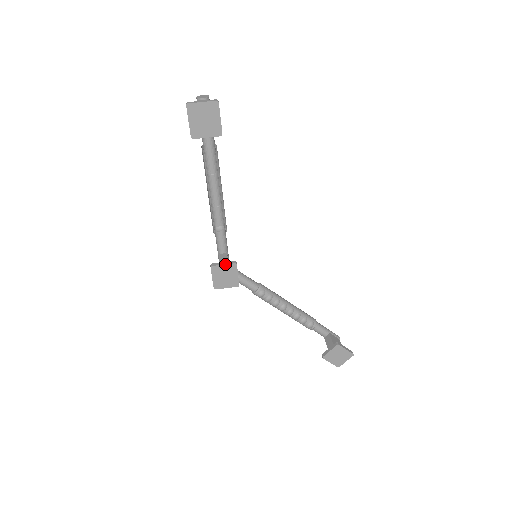
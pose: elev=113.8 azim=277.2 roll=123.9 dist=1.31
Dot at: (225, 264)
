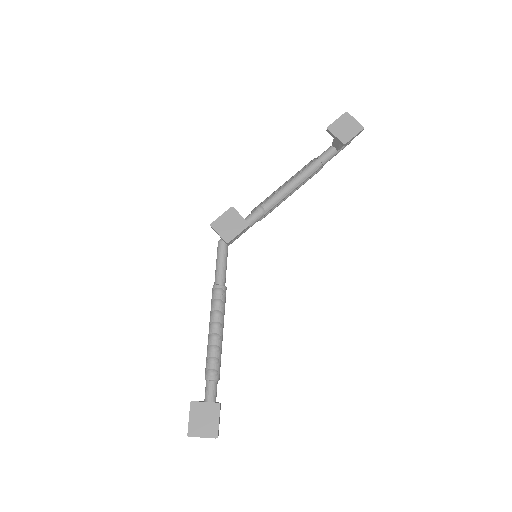
Dot at: occluded
